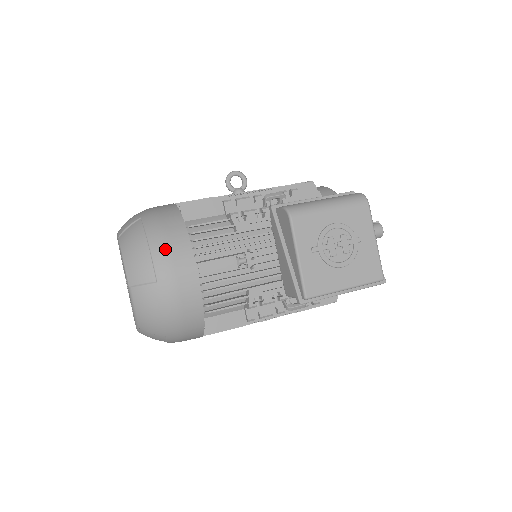
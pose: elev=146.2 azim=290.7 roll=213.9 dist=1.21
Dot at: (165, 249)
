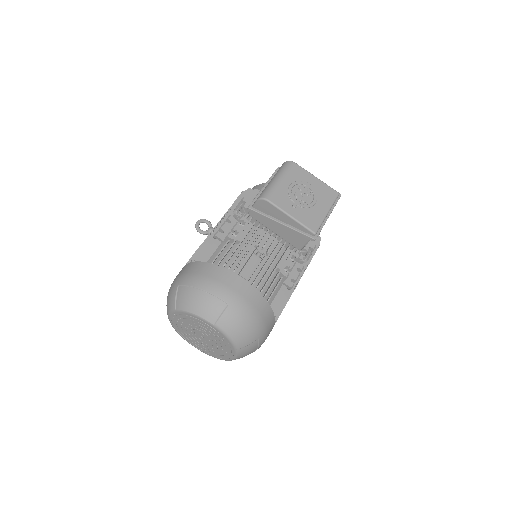
Dot at: (214, 283)
